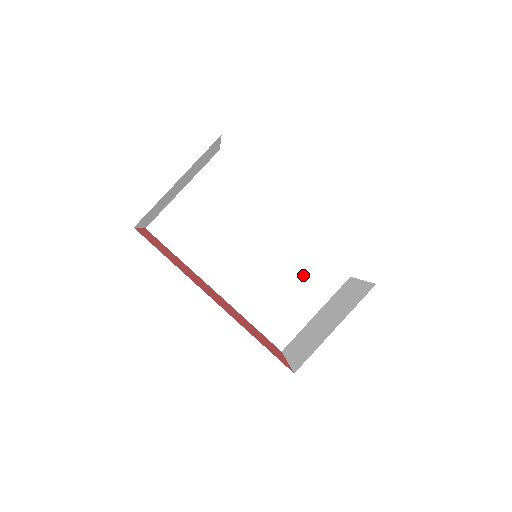
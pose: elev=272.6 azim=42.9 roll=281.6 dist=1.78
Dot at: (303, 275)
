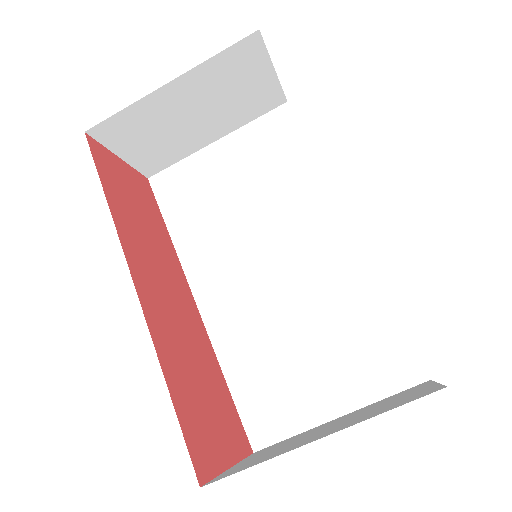
Dot at: (342, 337)
